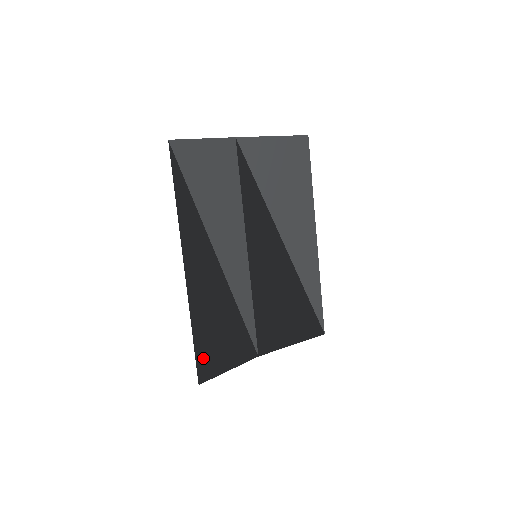
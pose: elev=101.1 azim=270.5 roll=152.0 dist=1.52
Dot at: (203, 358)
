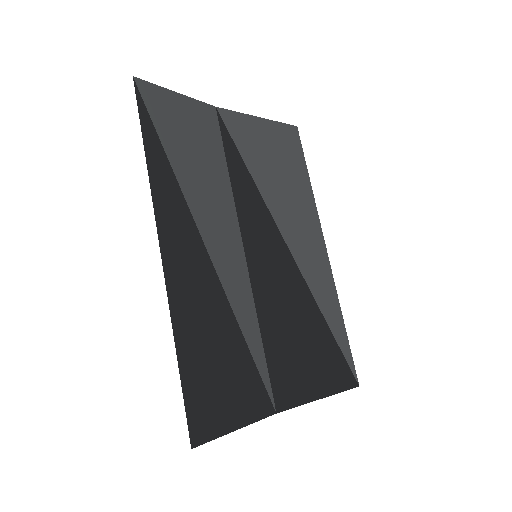
Dot at: (195, 400)
